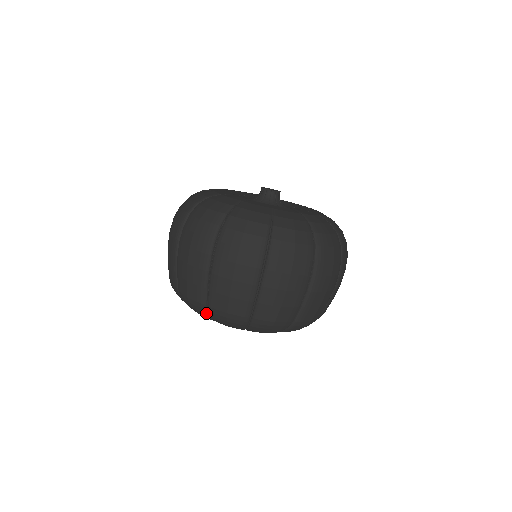
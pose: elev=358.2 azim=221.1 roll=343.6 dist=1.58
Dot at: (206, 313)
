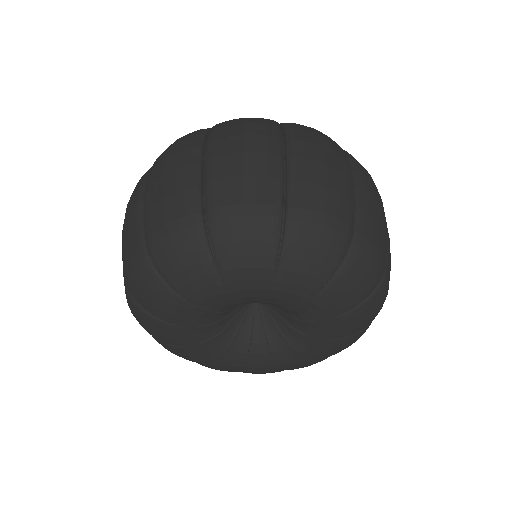
Dot at: (150, 266)
